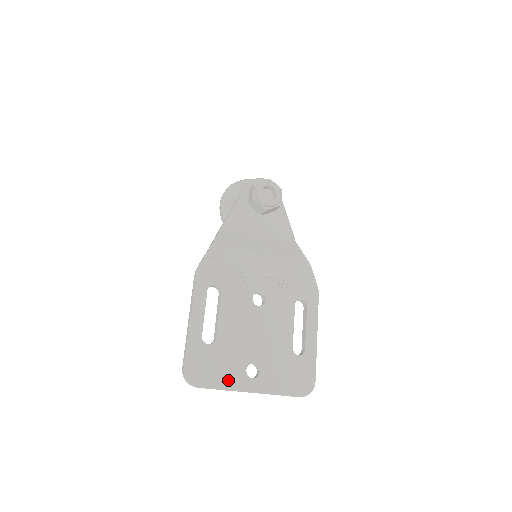
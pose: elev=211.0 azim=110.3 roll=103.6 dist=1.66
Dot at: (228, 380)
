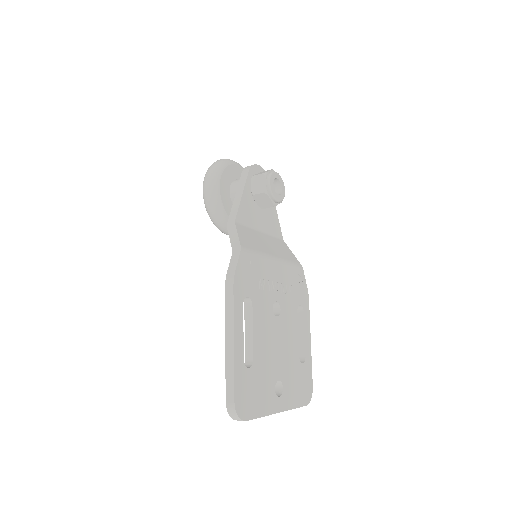
Dot at: (265, 405)
